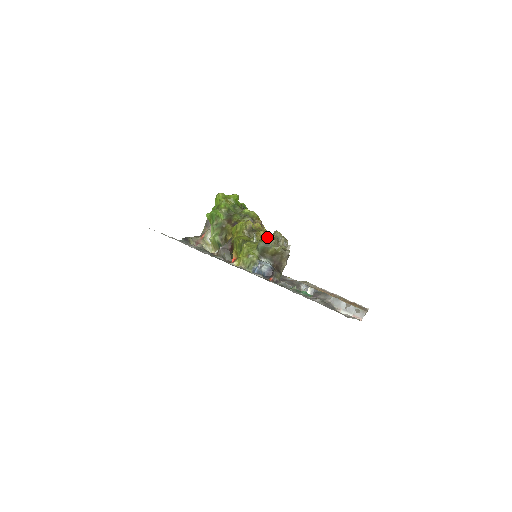
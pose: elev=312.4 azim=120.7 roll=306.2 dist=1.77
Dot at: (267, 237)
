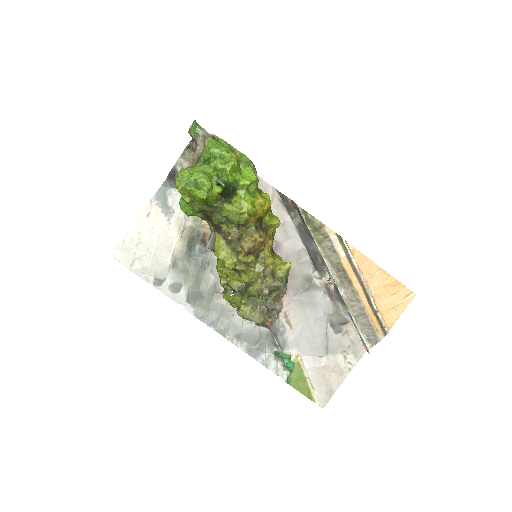
Dot at: (251, 292)
